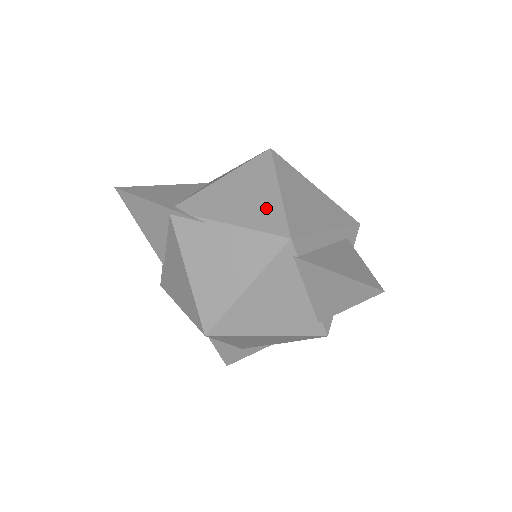
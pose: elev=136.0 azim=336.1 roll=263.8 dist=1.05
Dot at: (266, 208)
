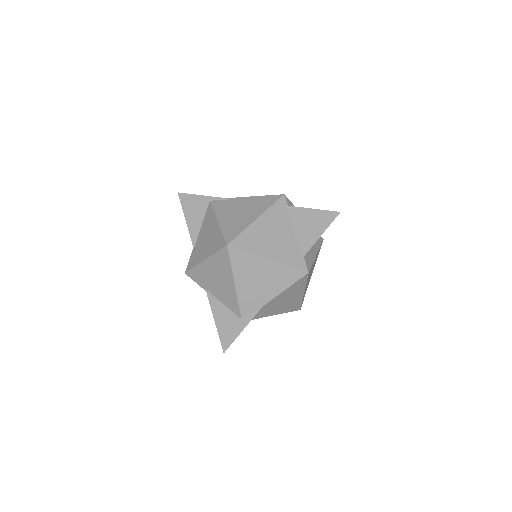
Dot at: occluded
